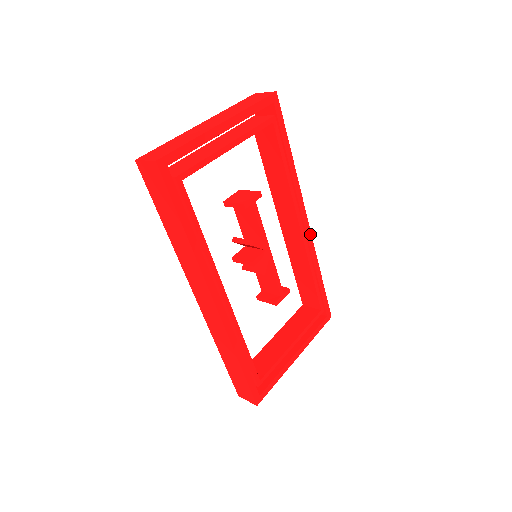
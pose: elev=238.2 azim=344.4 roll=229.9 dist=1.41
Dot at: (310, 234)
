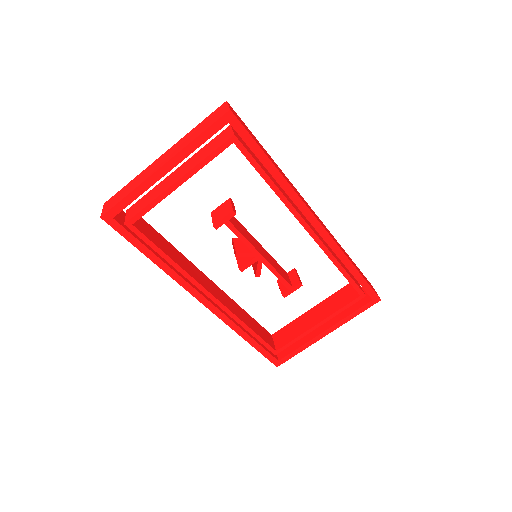
Dot at: (325, 232)
